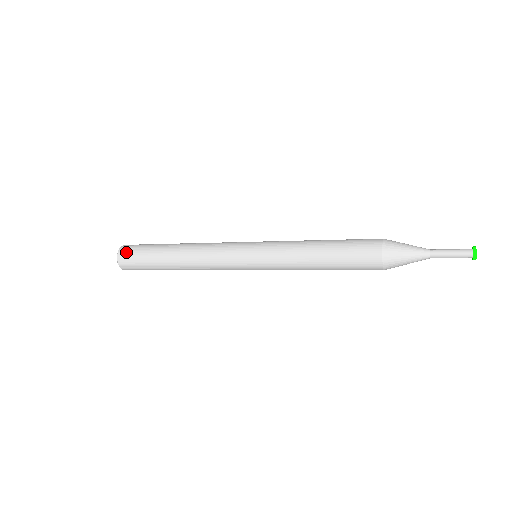
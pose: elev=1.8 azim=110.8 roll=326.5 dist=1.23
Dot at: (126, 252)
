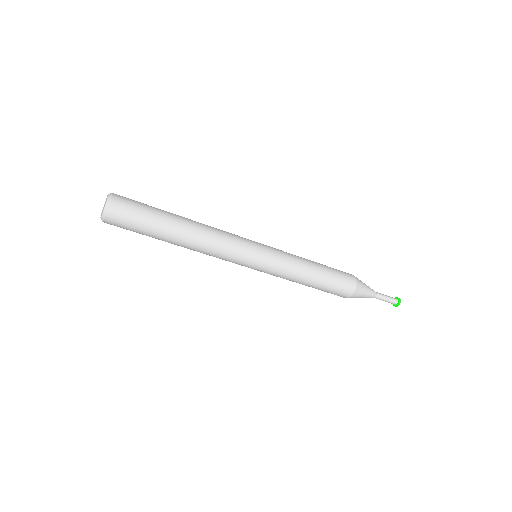
Dot at: (124, 197)
